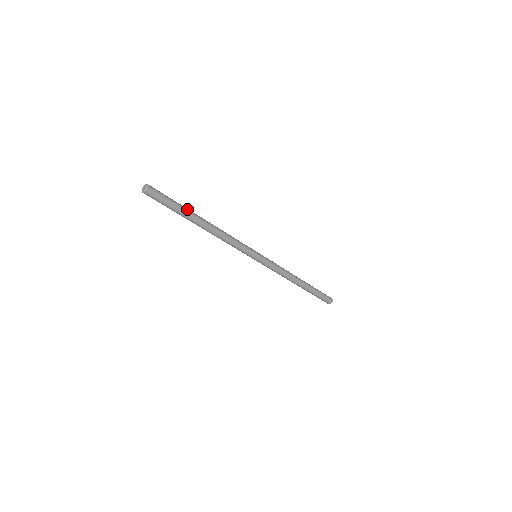
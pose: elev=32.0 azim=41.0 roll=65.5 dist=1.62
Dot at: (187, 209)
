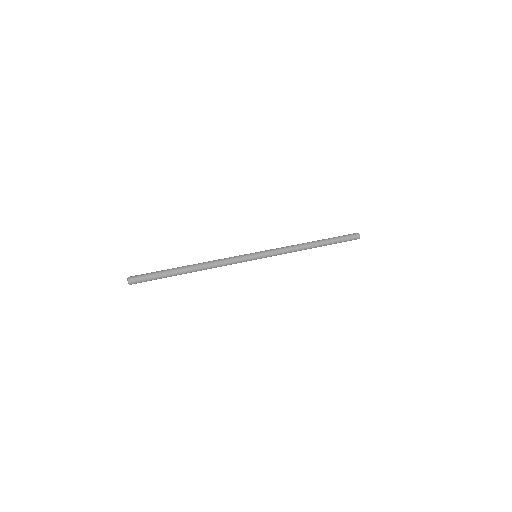
Dot at: (171, 271)
